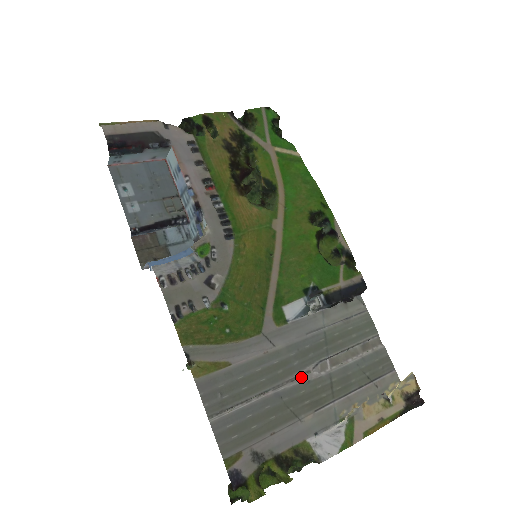
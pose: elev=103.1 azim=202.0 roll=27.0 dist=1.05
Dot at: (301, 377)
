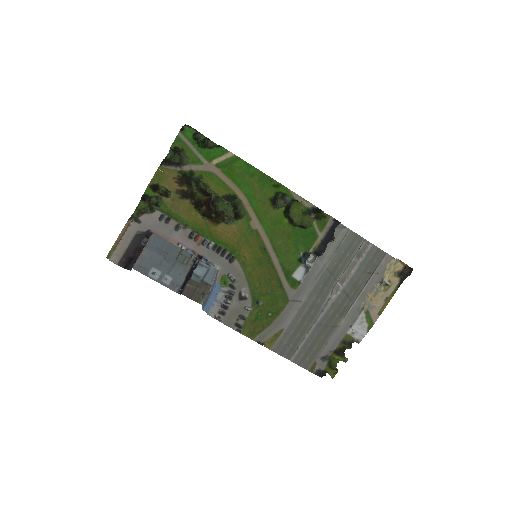
Dot at: (326, 305)
